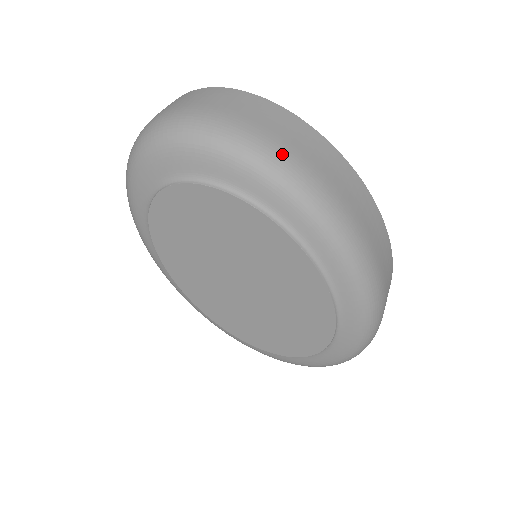
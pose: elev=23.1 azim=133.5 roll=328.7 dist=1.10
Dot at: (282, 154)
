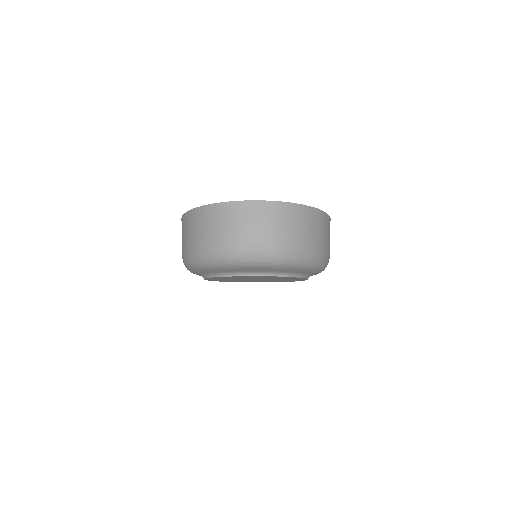
Dot at: (326, 254)
